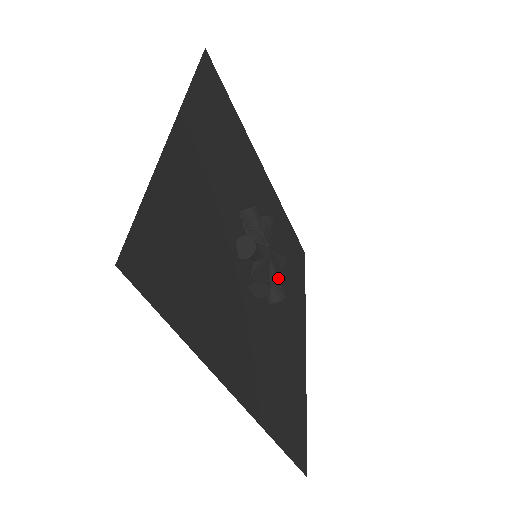
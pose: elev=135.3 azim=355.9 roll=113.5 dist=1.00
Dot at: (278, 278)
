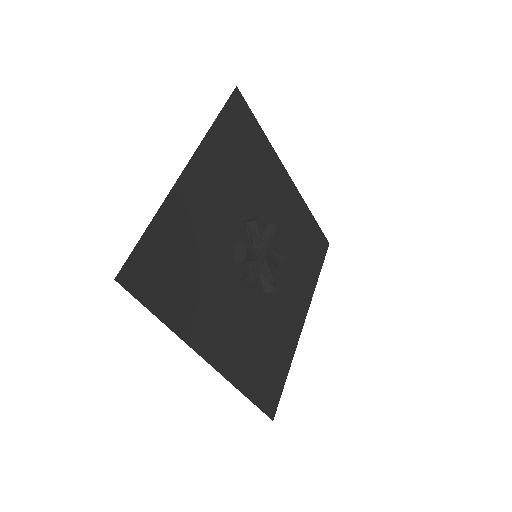
Dot at: (271, 275)
